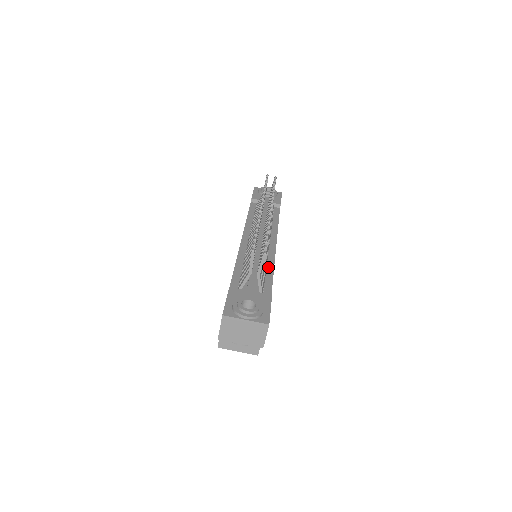
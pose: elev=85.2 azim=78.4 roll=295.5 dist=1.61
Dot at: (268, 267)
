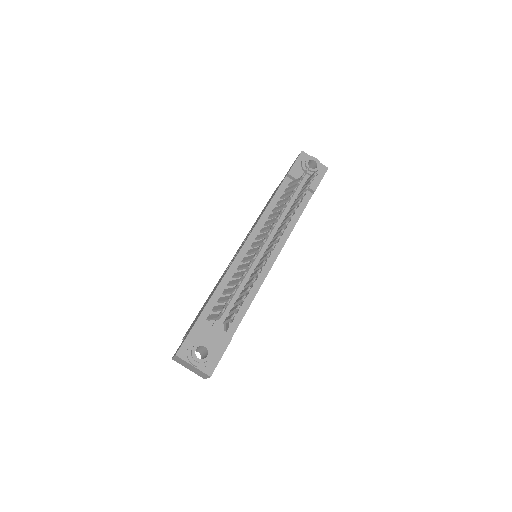
Dot at: (251, 292)
